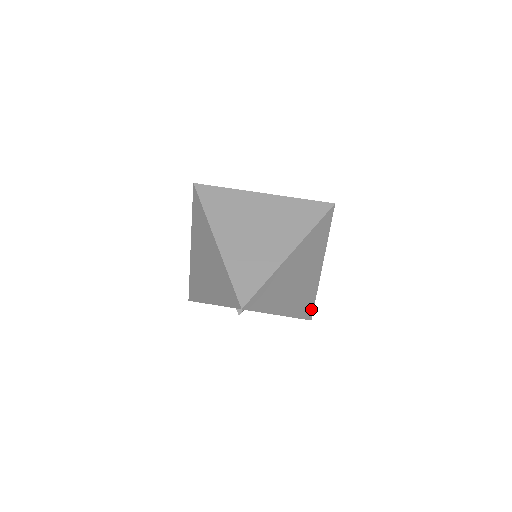
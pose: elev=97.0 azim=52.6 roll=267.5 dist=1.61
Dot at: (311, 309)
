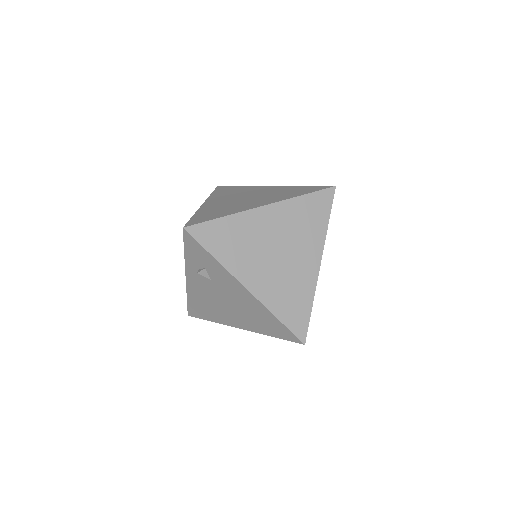
Dot at: (304, 323)
